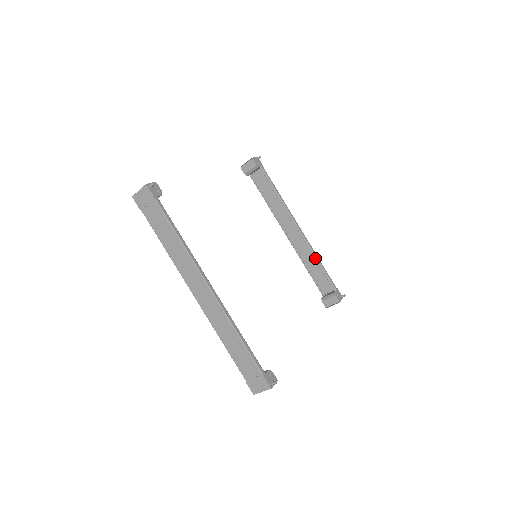
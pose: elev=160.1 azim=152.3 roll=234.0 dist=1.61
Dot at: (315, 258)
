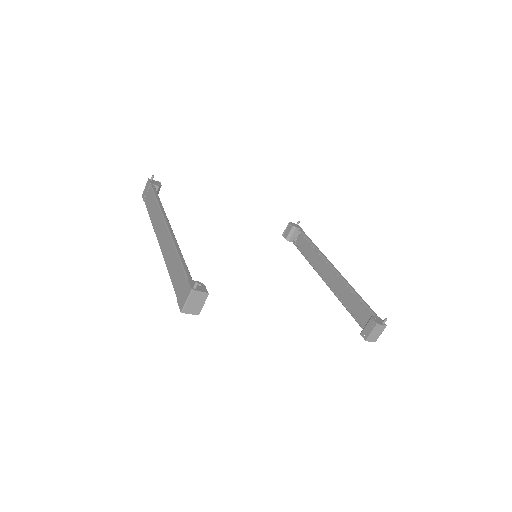
Dot at: (350, 289)
